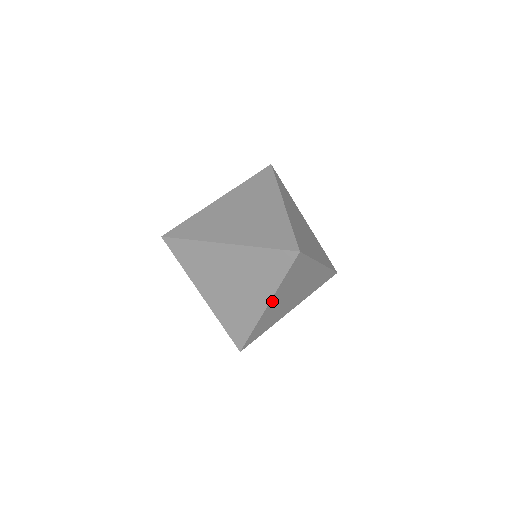
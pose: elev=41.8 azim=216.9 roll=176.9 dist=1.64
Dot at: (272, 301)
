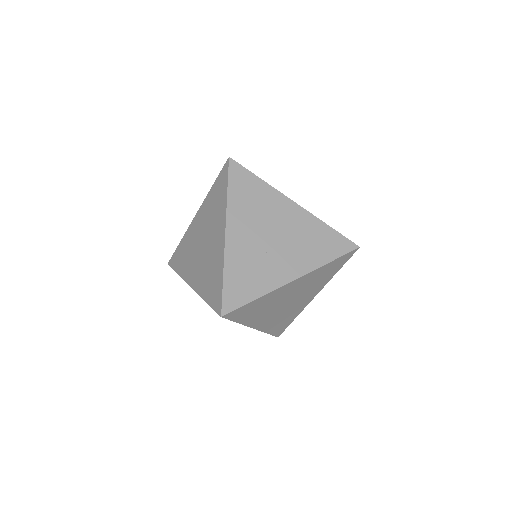
Dot at: (255, 325)
